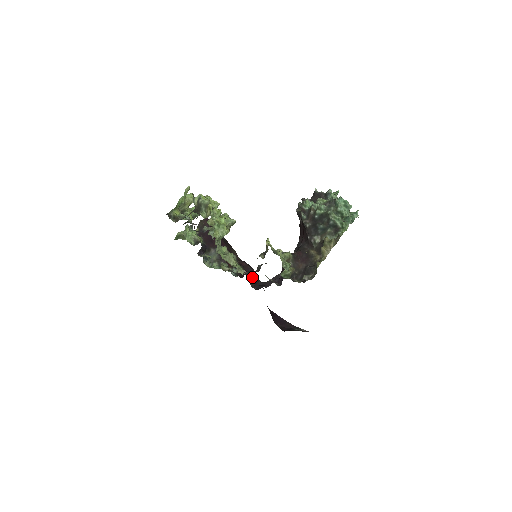
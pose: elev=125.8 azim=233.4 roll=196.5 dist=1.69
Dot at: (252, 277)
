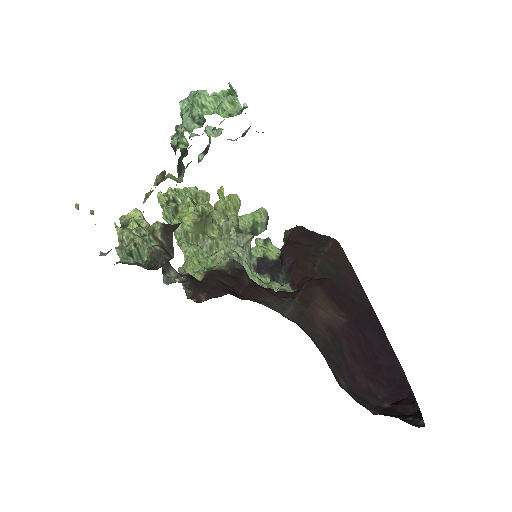
Dot at: (258, 292)
